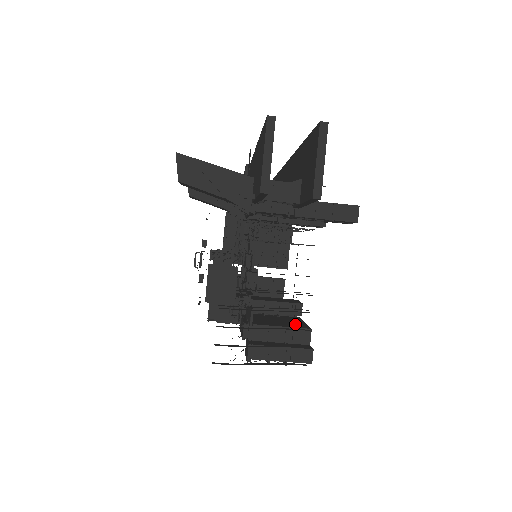
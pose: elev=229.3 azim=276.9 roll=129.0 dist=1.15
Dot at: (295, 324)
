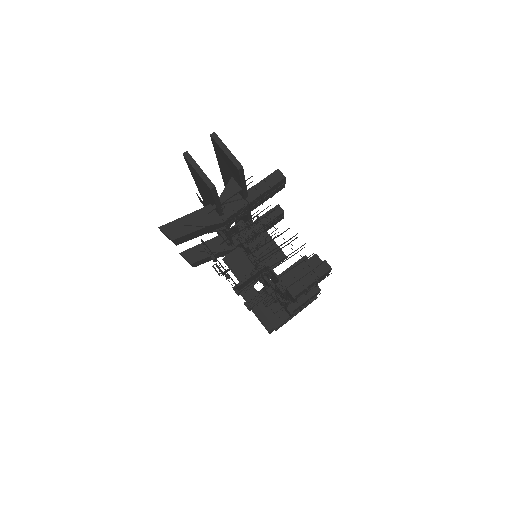
Dot at: occluded
